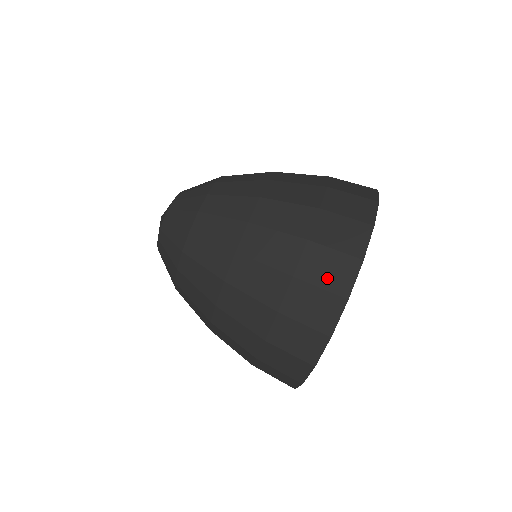
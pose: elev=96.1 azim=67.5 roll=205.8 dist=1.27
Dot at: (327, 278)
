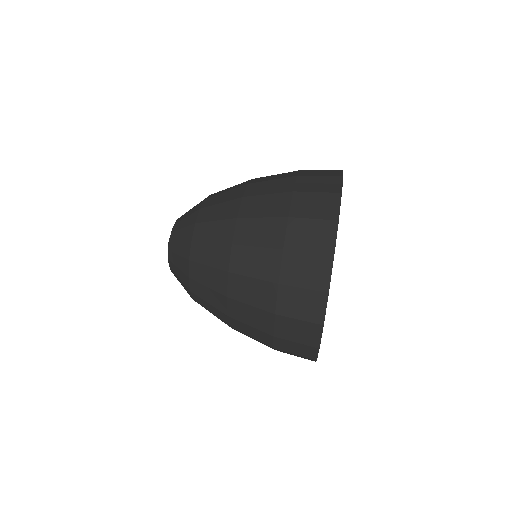
Dot at: (312, 243)
